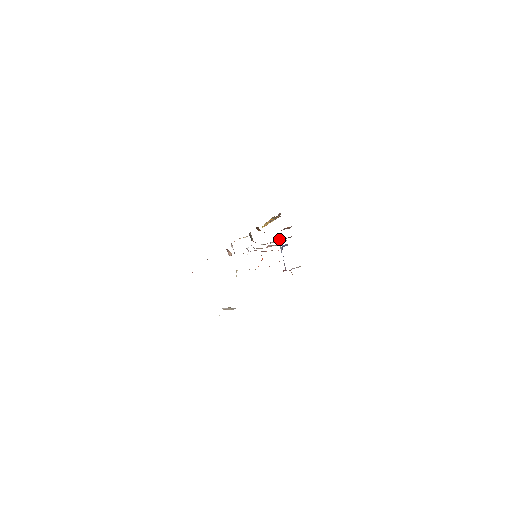
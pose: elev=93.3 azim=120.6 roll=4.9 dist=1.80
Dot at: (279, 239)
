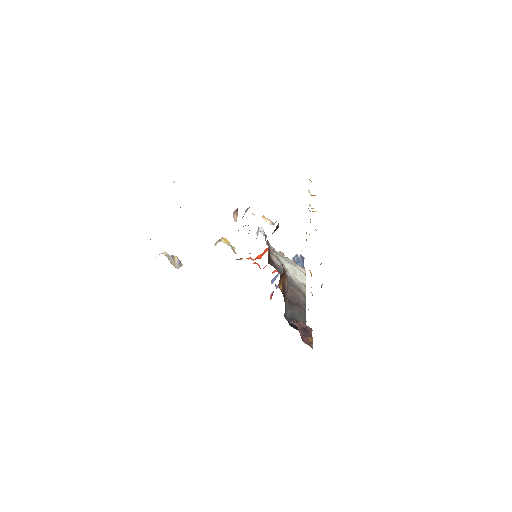
Dot at: (291, 305)
